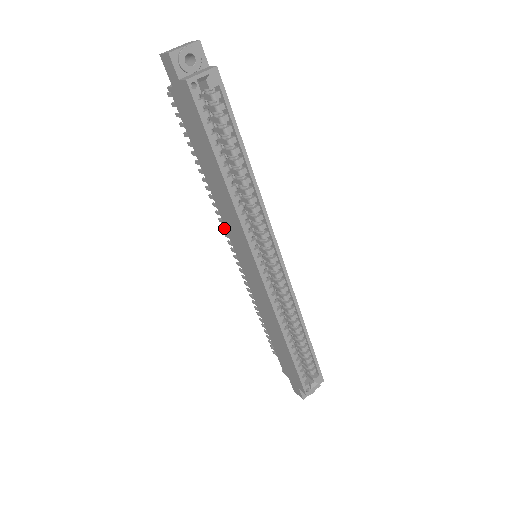
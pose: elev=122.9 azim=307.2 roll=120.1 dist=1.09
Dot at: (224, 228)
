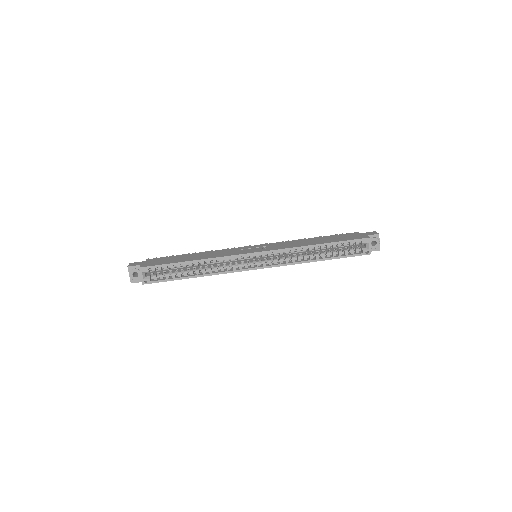
Dot at: occluded
